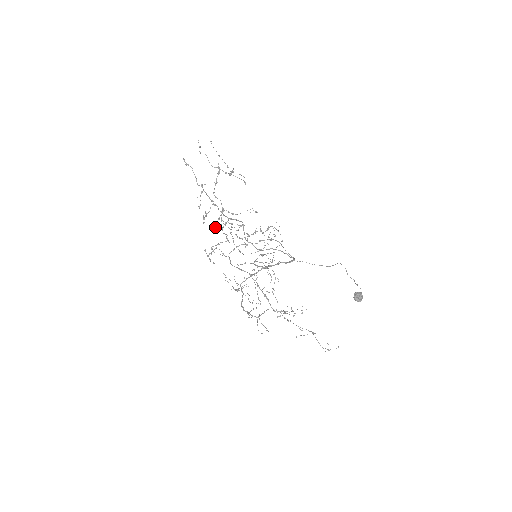
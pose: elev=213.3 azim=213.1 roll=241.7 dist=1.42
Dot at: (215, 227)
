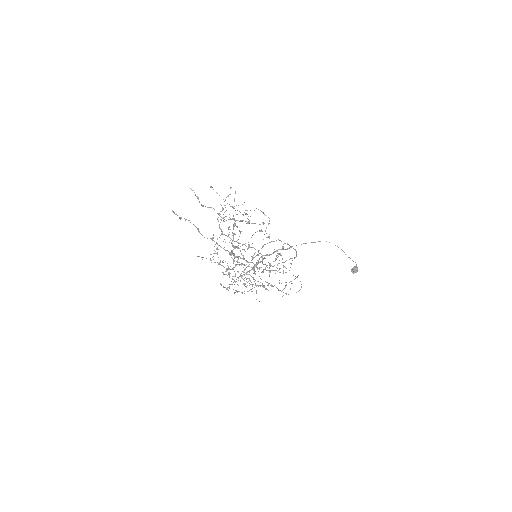
Dot at: (246, 279)
